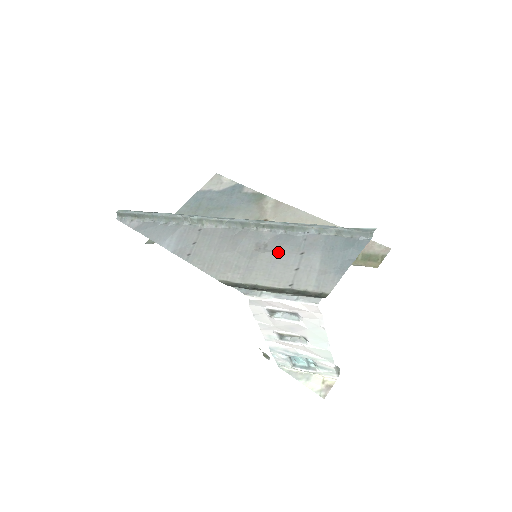
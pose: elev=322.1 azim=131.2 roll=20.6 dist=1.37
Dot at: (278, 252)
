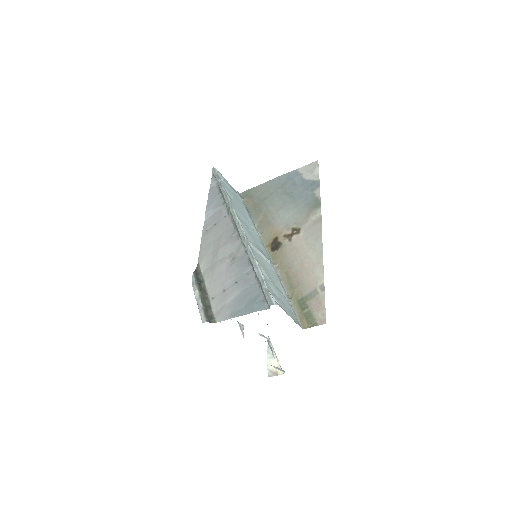
Dot at: (230, 270)
